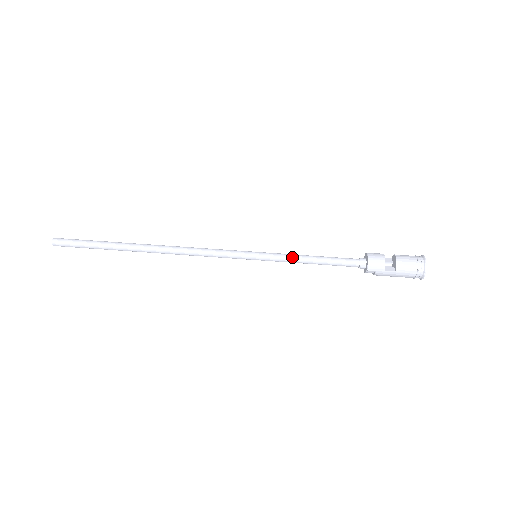
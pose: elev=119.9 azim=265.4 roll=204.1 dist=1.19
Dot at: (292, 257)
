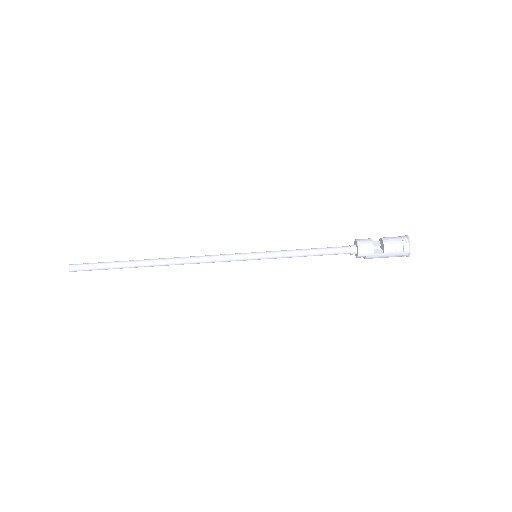
Dot at: (289, 253)
